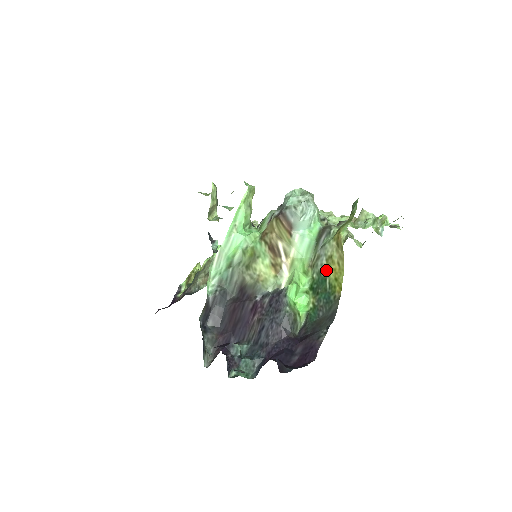
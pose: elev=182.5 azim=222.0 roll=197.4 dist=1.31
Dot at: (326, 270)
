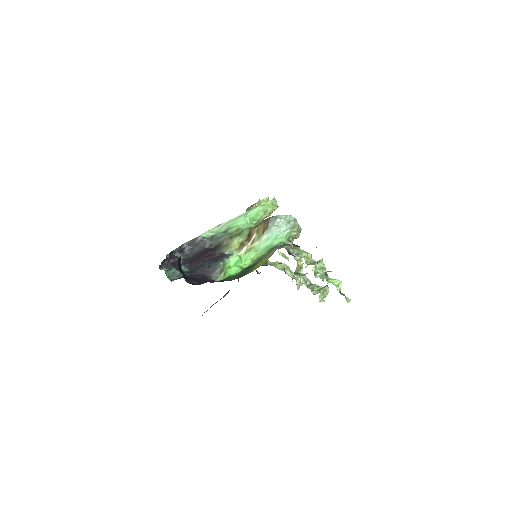
Dot at: (260, 261)
